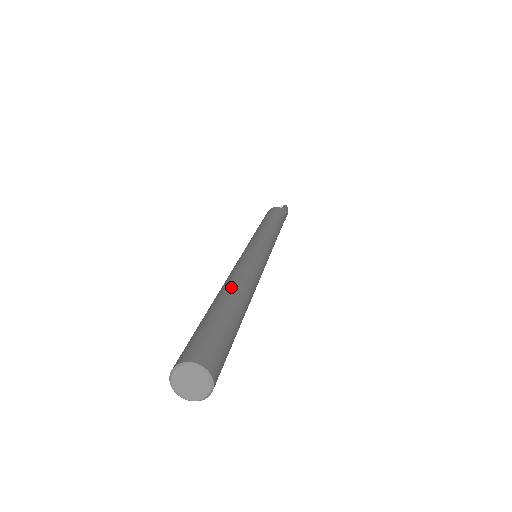
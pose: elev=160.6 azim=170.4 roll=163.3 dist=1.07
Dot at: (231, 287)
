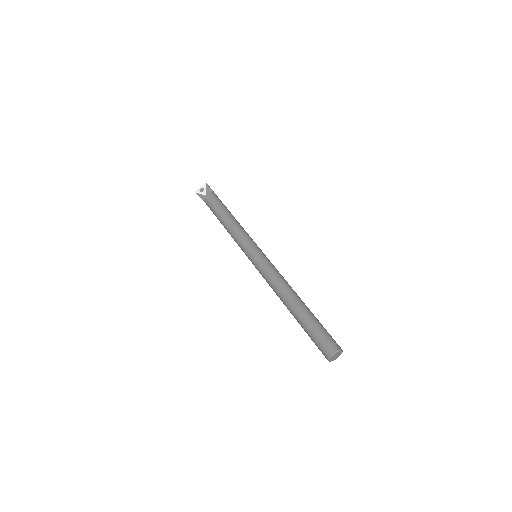
Dot at: (295, 298)
